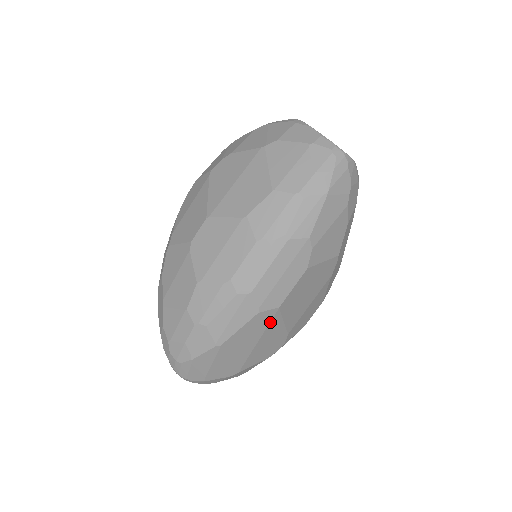
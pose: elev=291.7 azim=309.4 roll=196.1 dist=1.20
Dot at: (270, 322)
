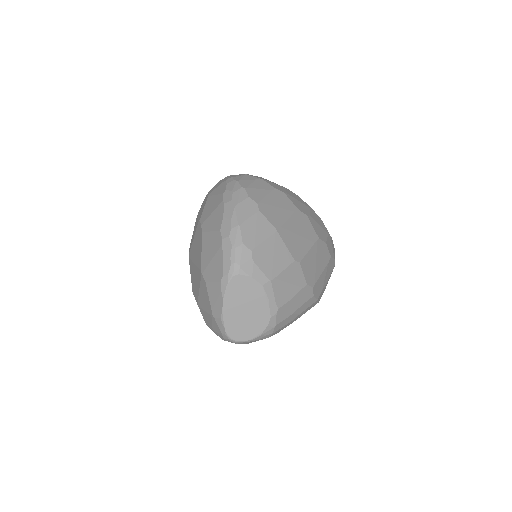
Dot at: occluded
